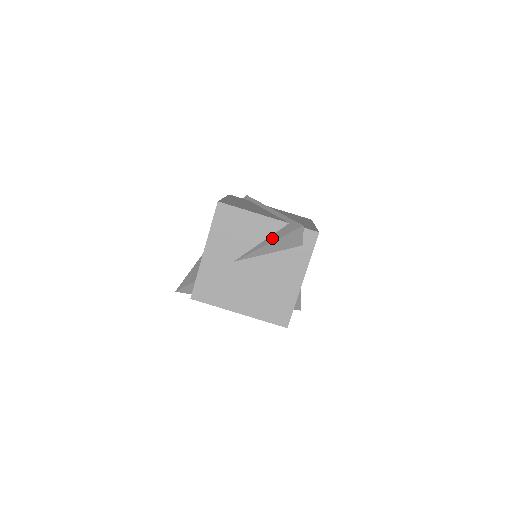
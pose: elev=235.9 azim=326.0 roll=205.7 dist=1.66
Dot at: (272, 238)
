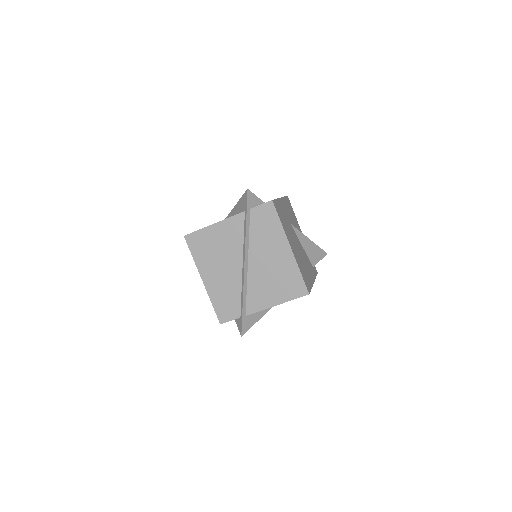
Dot at: occluded
